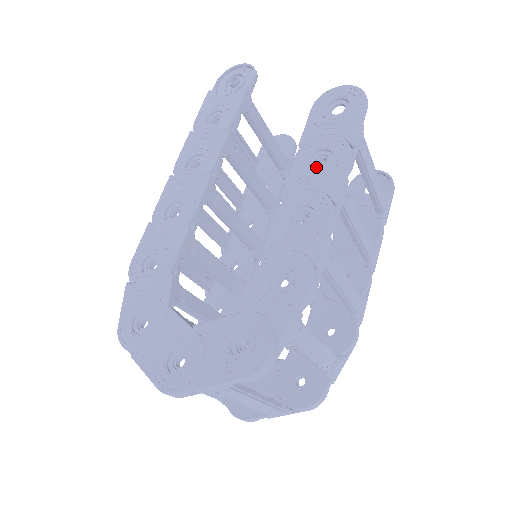
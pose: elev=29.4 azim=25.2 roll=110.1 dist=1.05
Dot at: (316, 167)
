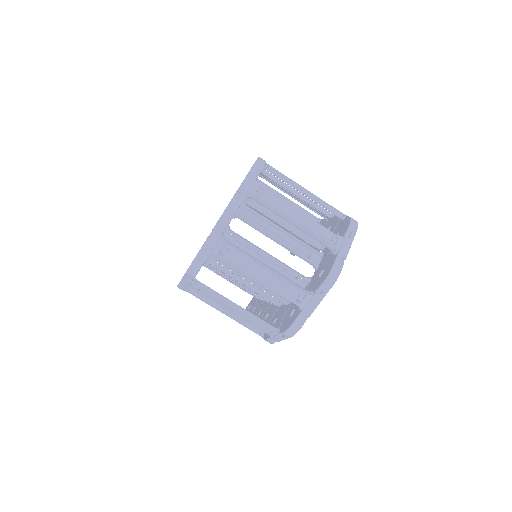
Dot at: occluded
